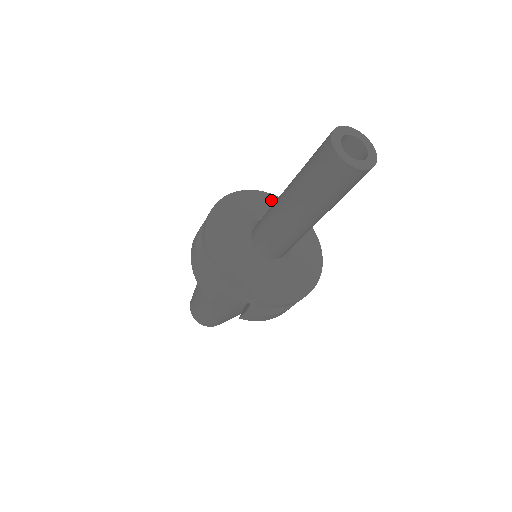
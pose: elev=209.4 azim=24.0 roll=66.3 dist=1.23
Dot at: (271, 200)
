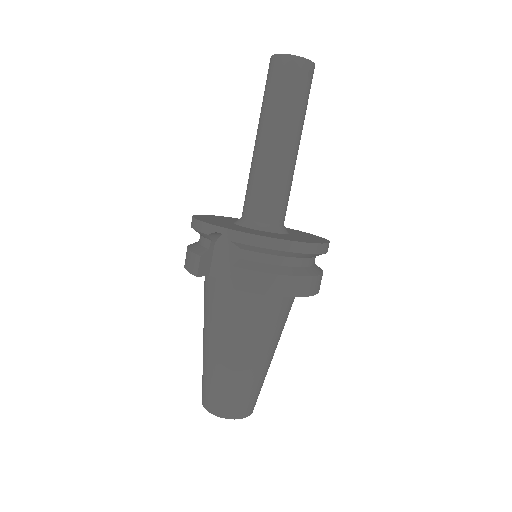
Dot at: occluded
